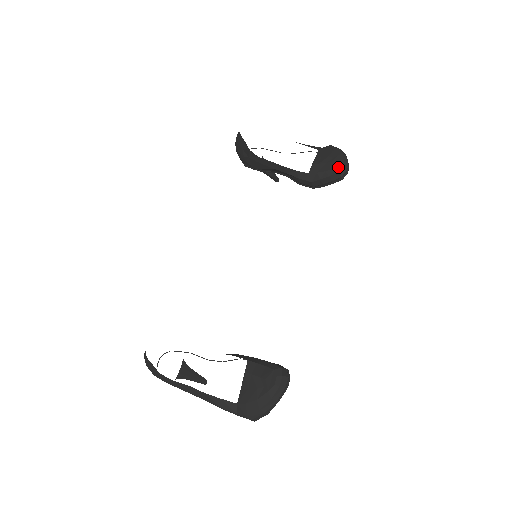
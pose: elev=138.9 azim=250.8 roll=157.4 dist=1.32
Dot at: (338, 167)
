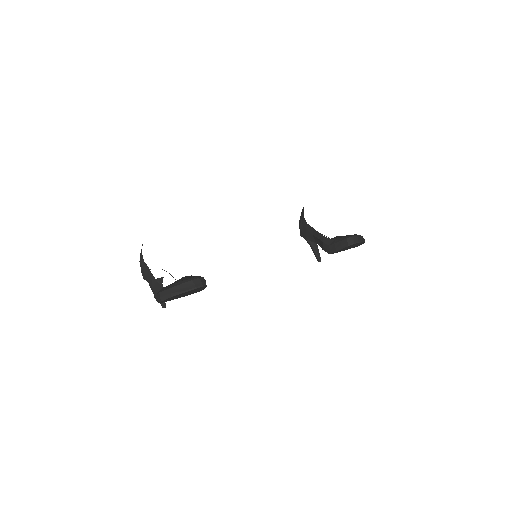
Dot at: (349, 236)
